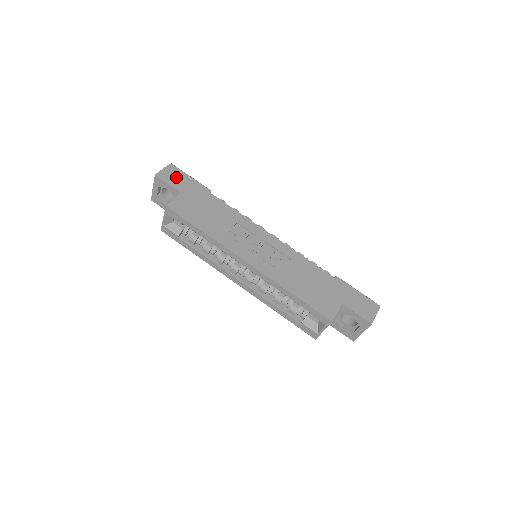
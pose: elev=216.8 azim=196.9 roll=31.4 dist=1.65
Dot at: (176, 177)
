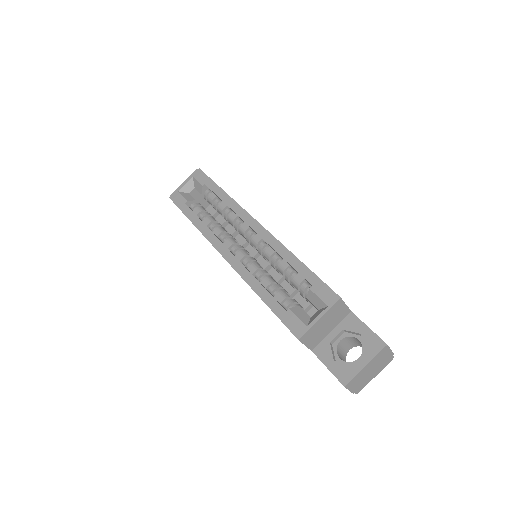
Dot at: occluded
